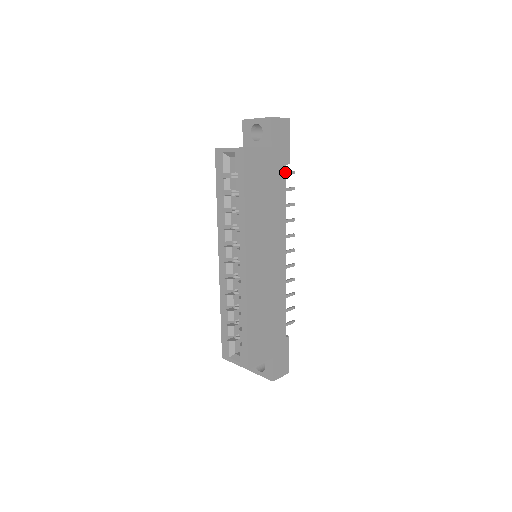
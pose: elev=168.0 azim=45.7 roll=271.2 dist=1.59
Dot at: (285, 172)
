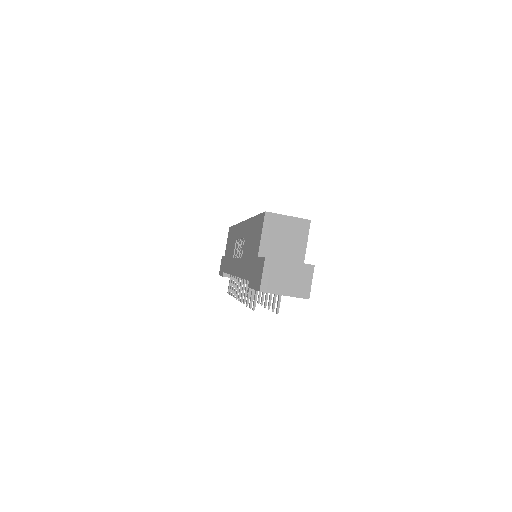
Dot at: occluded
